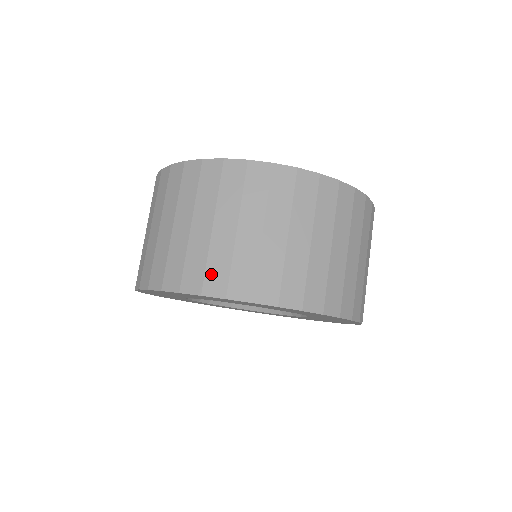
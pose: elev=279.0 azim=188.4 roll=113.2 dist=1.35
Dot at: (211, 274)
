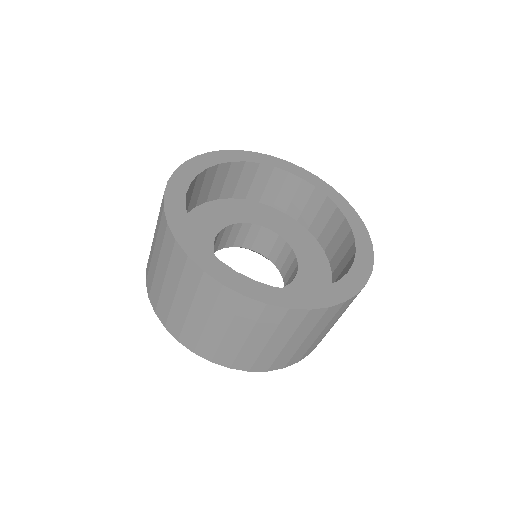
Dot at: (294, 359)
